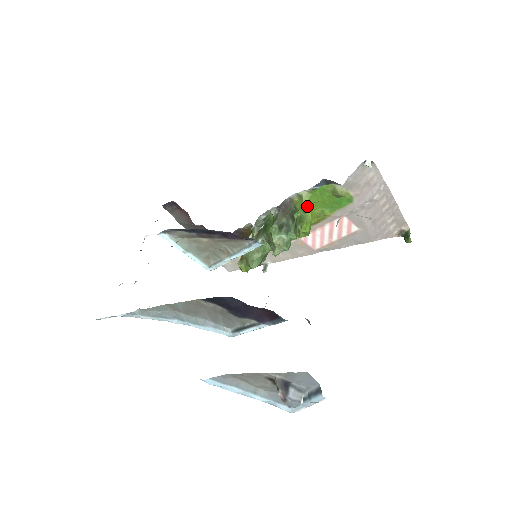
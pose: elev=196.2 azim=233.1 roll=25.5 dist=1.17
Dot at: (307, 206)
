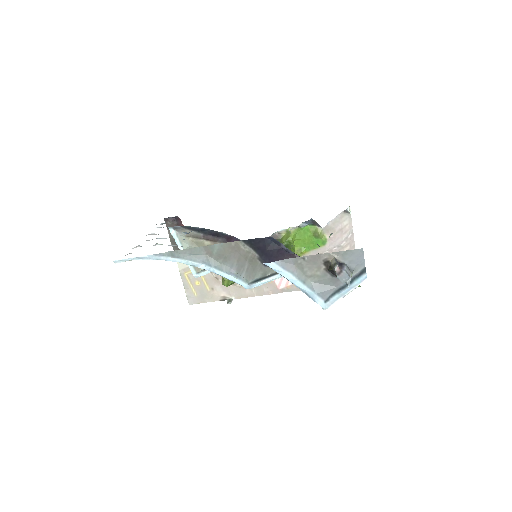
Dot at: (292, 240)
